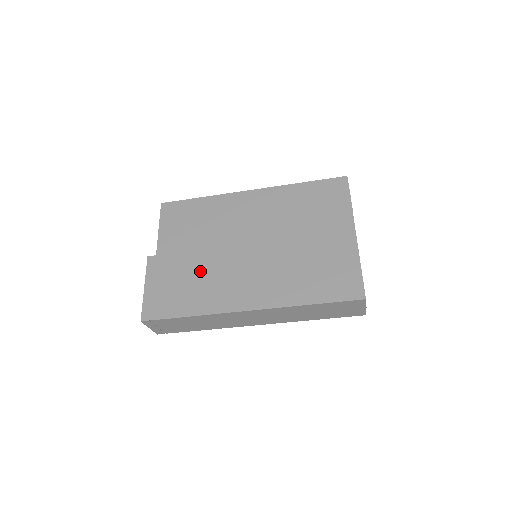
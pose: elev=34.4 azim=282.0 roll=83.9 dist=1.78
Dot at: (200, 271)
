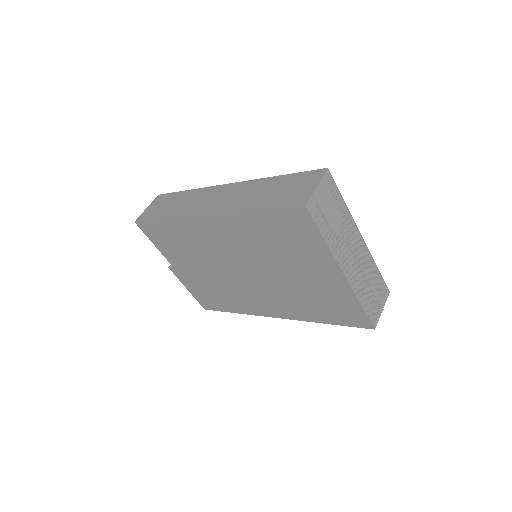
Dot at: (218, 285)
